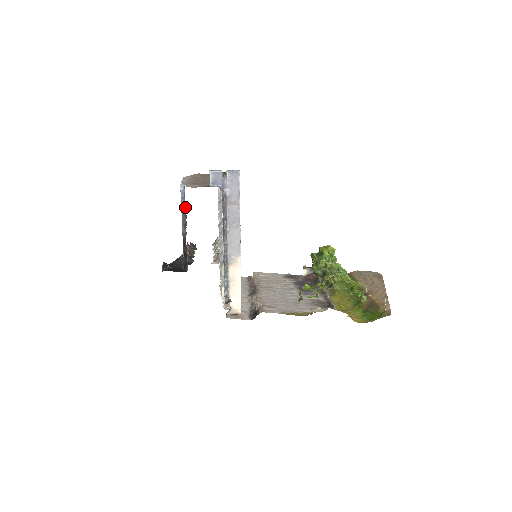
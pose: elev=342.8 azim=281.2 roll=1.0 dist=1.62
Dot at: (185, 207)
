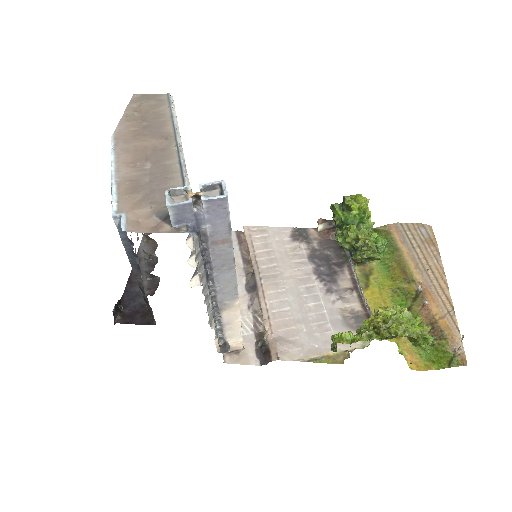
Dot at: (130, 245)
